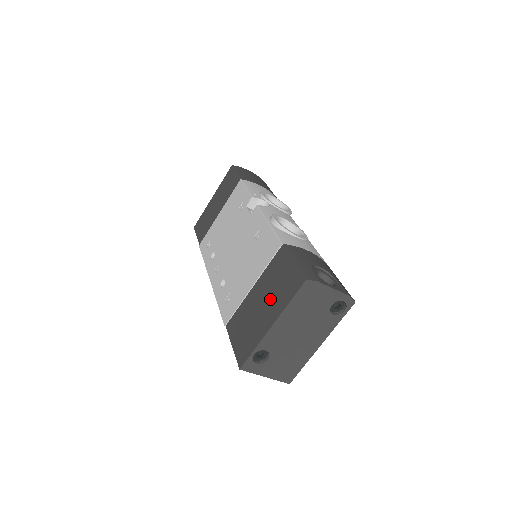
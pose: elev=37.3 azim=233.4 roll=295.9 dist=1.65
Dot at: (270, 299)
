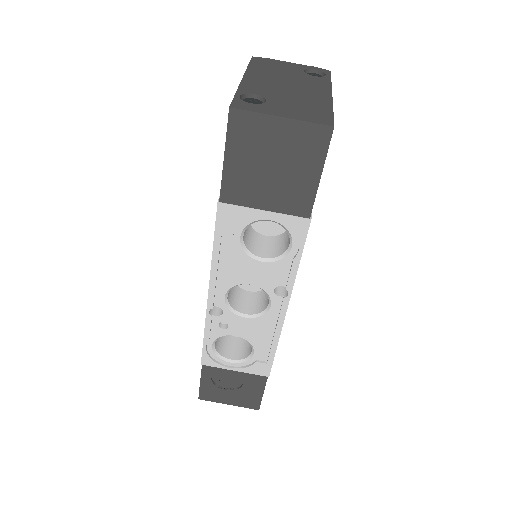
Dot at: occluded
